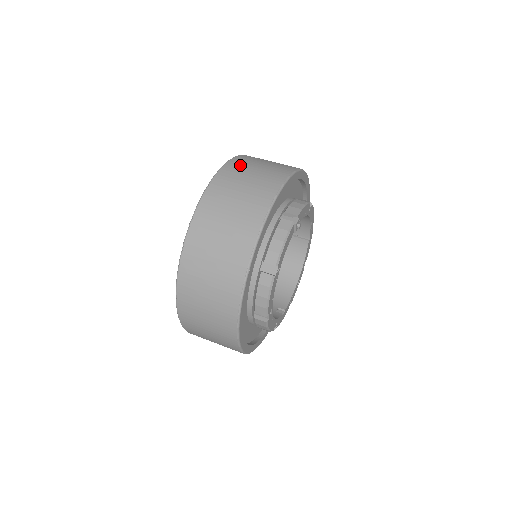
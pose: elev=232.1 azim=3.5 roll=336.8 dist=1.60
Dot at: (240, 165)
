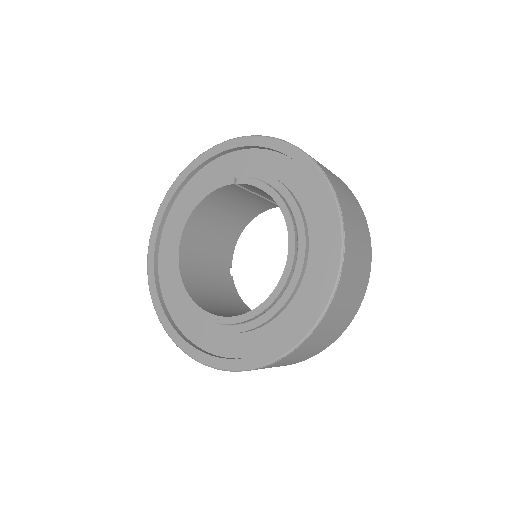
Dot at: (352, 251)
